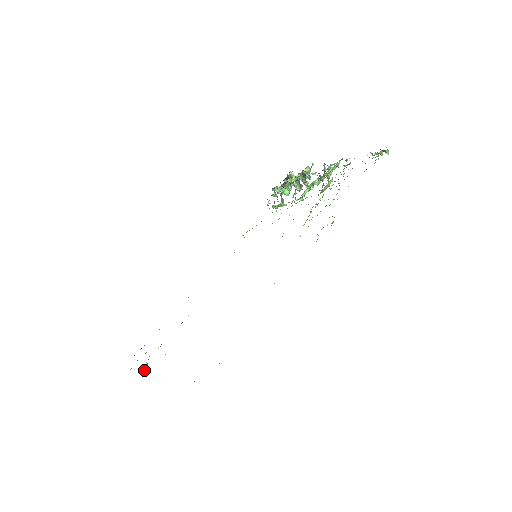
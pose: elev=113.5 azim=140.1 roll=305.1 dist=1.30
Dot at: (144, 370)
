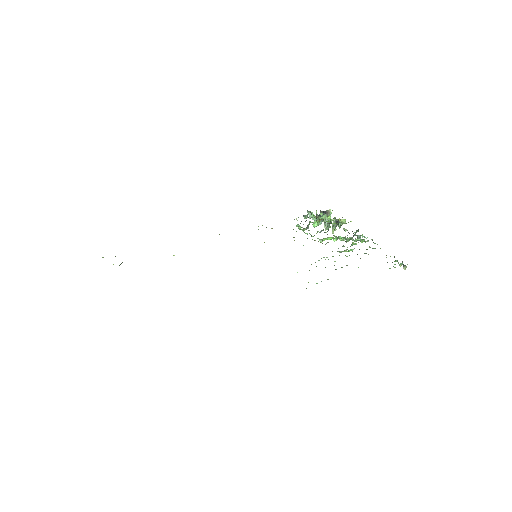
Dot at: occluded
